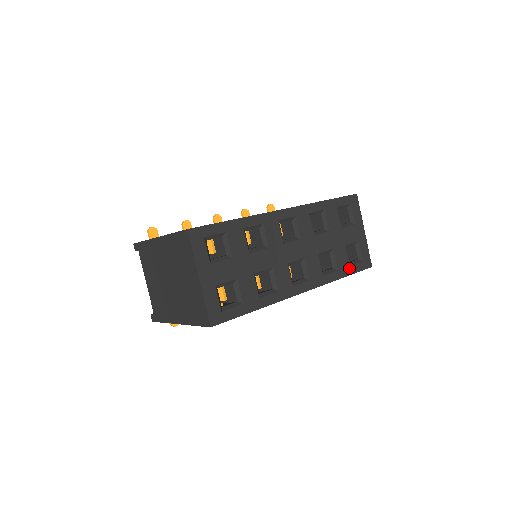
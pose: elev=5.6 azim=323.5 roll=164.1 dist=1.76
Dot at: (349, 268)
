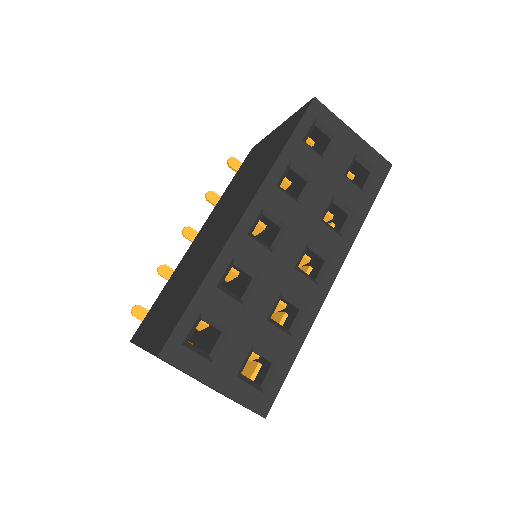
Dot at: (367, 196)
